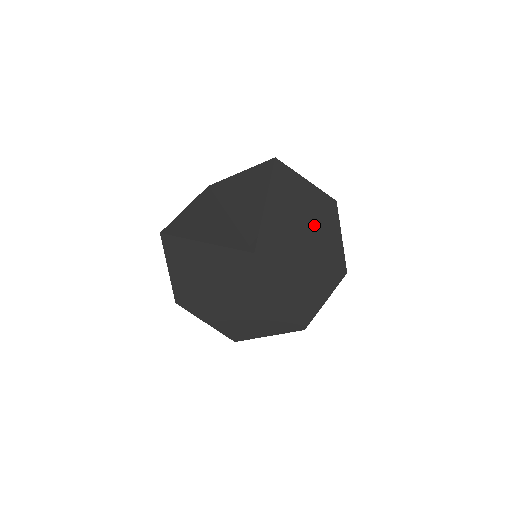
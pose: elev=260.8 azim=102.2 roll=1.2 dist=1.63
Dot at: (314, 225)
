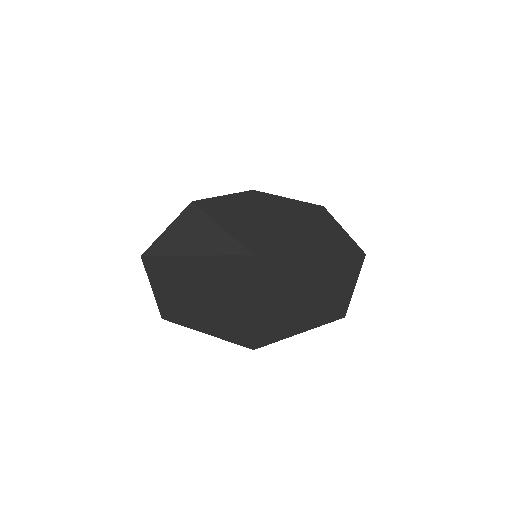
Dot at: (310, 225)
